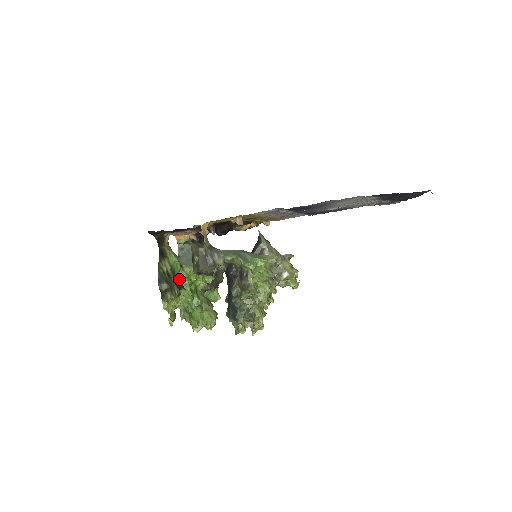
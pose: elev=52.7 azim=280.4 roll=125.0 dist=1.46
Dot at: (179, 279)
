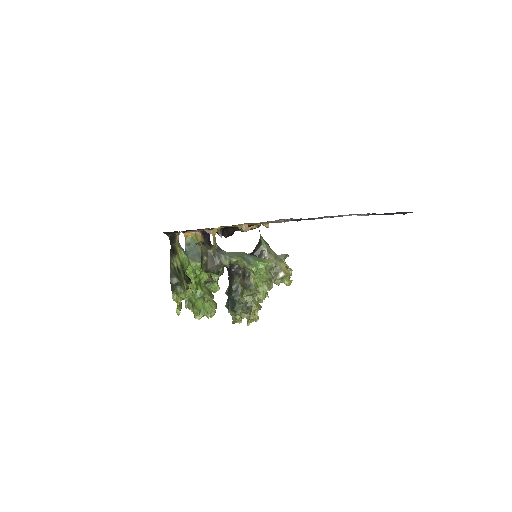
Dot at: (186, 273)
